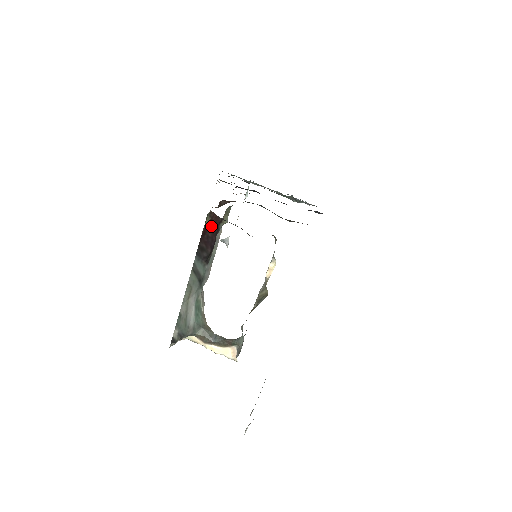
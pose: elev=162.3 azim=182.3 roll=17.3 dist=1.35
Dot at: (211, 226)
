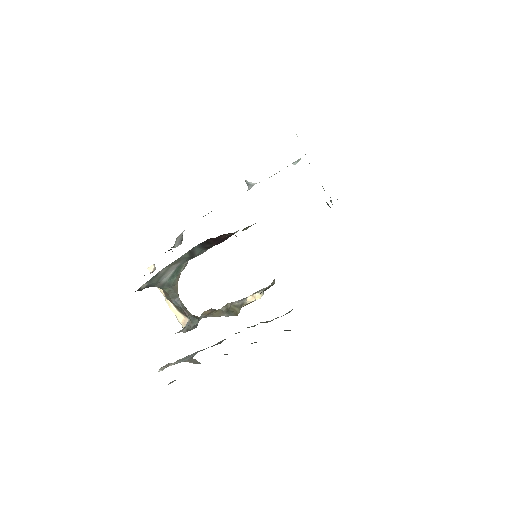
Dot at: (228, 233)
